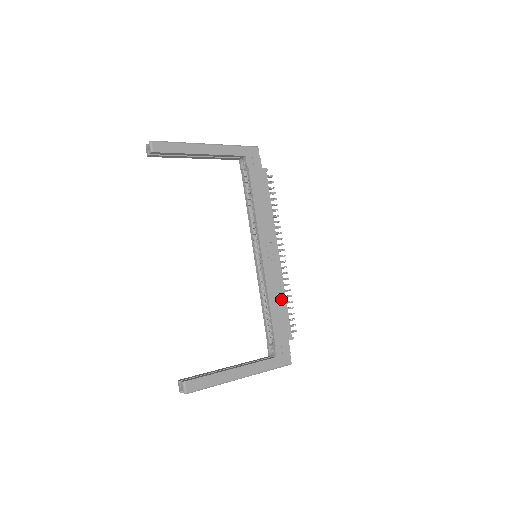
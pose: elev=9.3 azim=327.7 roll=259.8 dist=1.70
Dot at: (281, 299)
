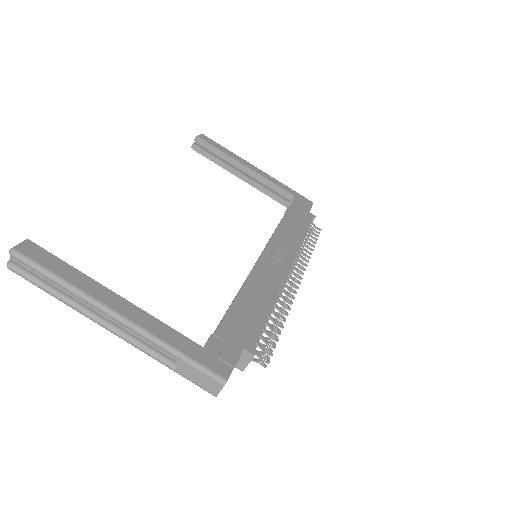
Dot at: (264, 301)
